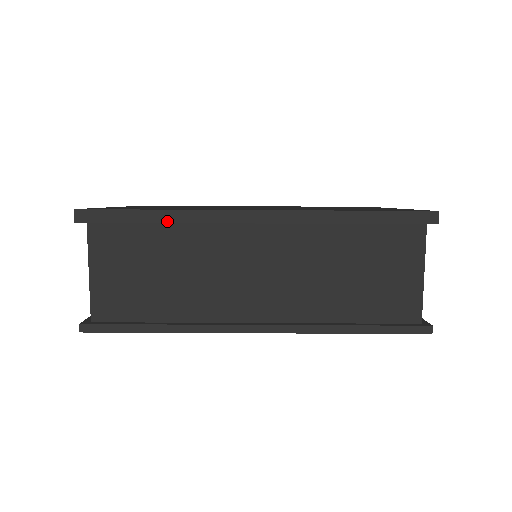
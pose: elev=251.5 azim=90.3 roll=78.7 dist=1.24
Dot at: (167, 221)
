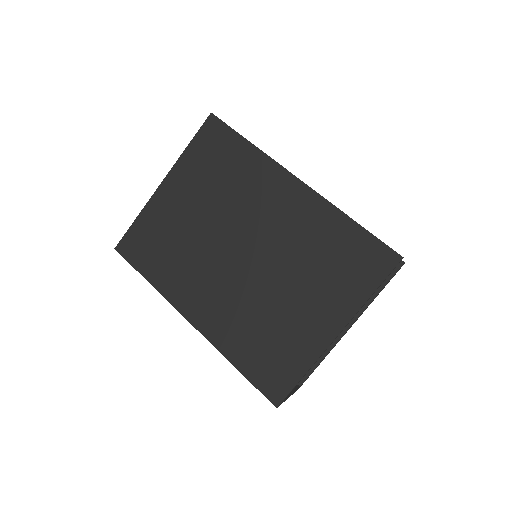
Dot at: occluded
